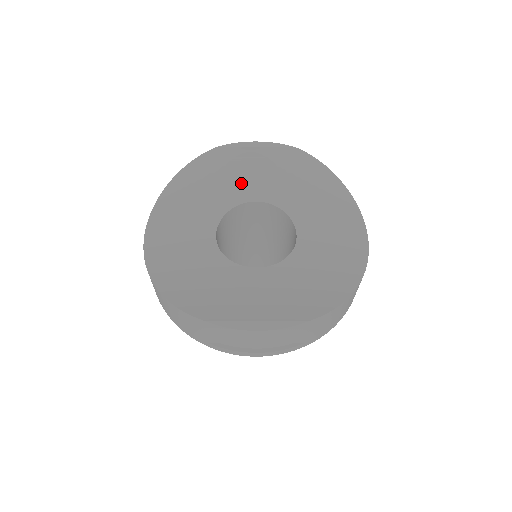
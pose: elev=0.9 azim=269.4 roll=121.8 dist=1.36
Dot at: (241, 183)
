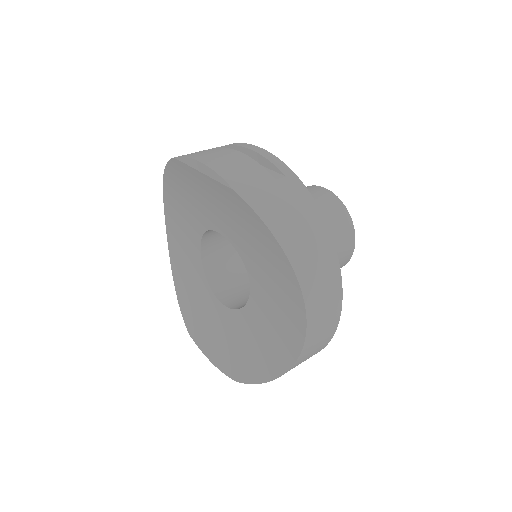
Dot at: (205, 207)
